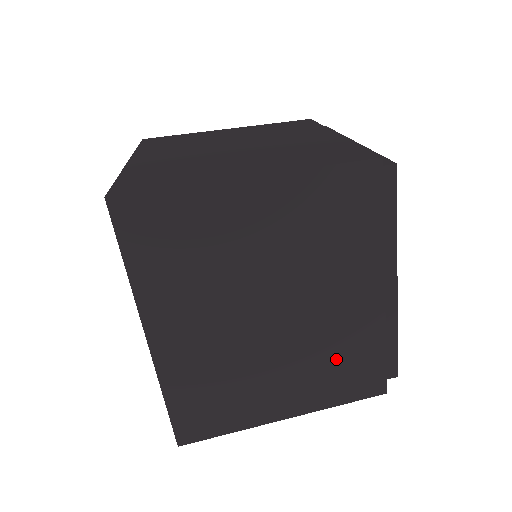
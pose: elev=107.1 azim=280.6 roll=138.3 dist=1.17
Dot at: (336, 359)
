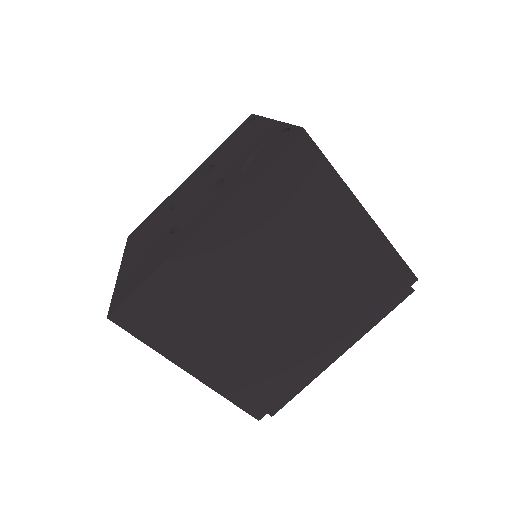
Dot at: occluded
